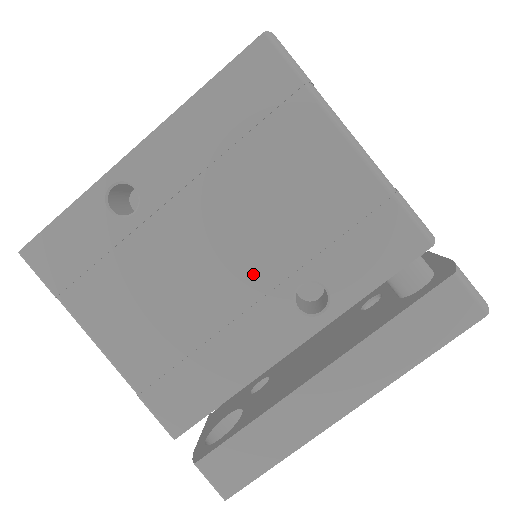
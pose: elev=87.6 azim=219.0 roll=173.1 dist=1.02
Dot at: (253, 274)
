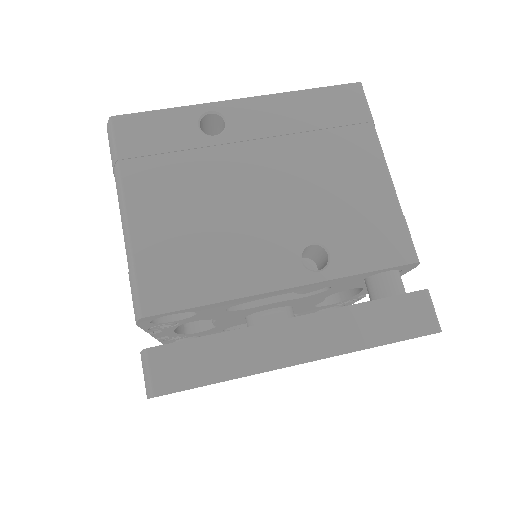
Dot at: (280, 218)
